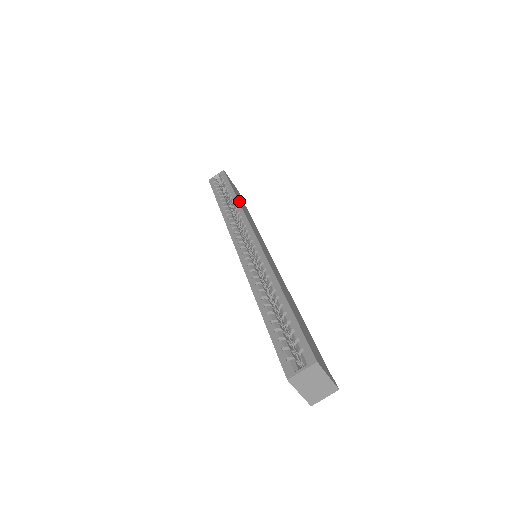
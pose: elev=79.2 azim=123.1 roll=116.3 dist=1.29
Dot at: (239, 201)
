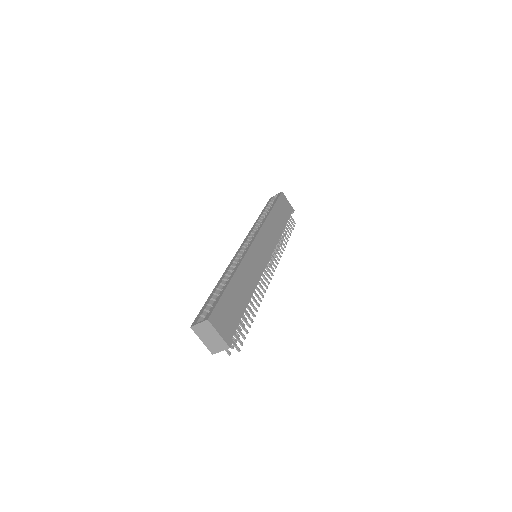
Dot at: (270, 215)
